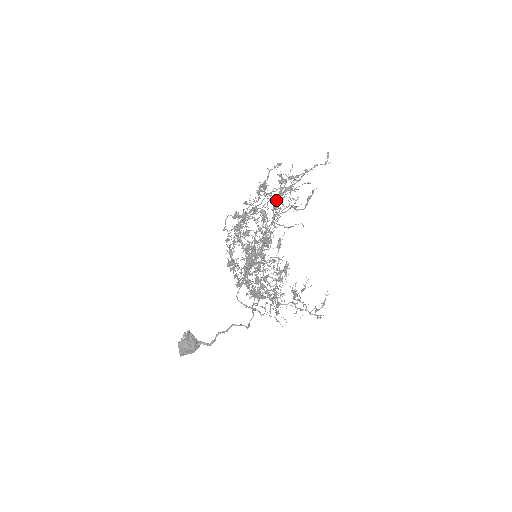
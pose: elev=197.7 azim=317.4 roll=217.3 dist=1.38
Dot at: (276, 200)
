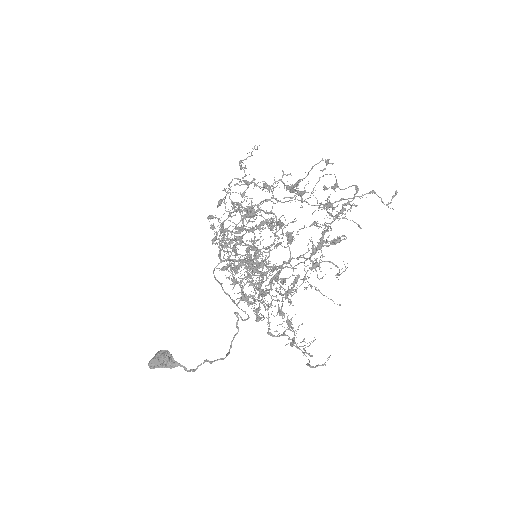
Dot at: (317, 249)
